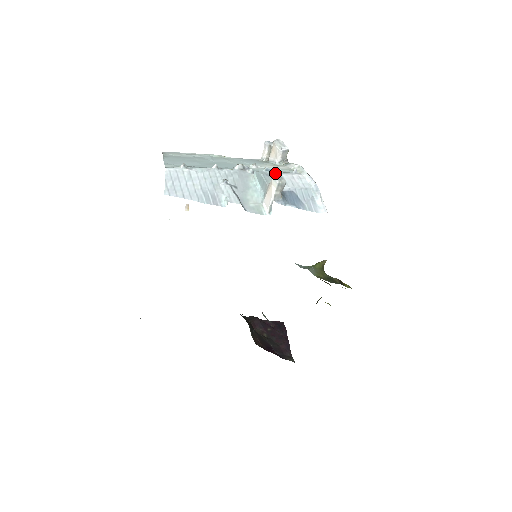
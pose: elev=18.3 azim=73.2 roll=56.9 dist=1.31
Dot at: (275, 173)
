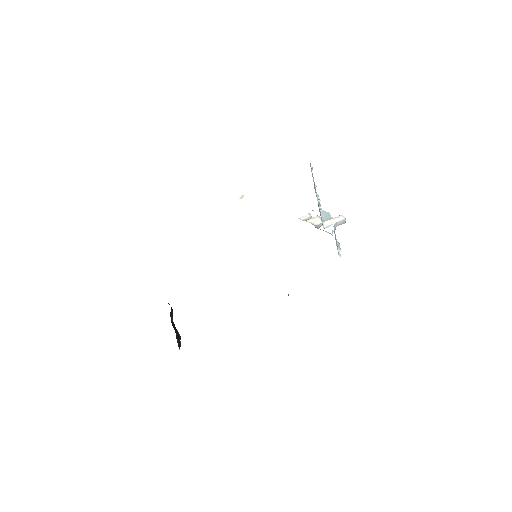
Dot at: occluded
